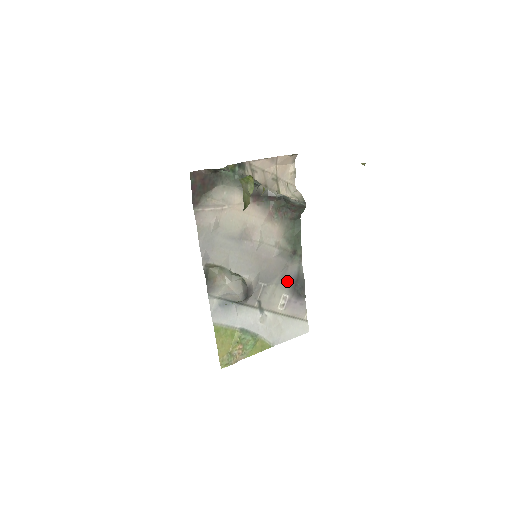
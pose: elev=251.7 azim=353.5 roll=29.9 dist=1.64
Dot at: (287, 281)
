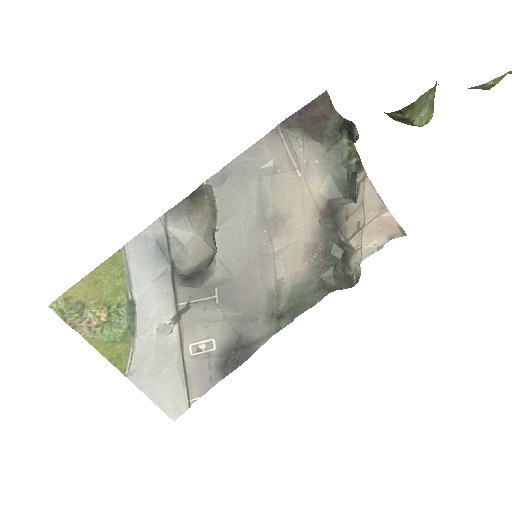
Dot at: (236, 332)
